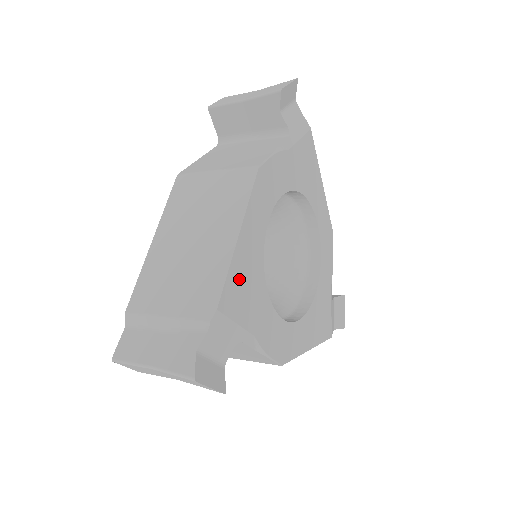
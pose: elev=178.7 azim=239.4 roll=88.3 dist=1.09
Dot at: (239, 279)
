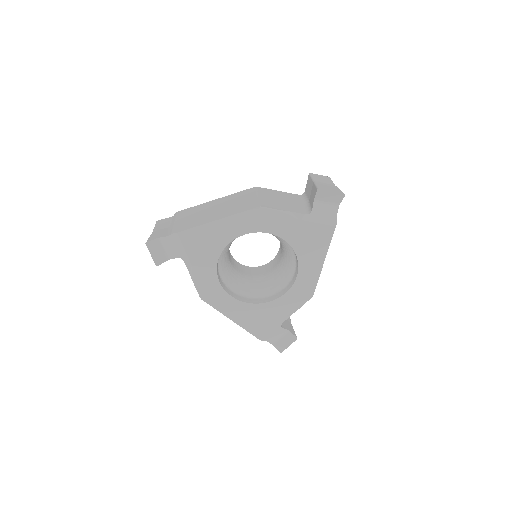
Dot at: (202, 236)
